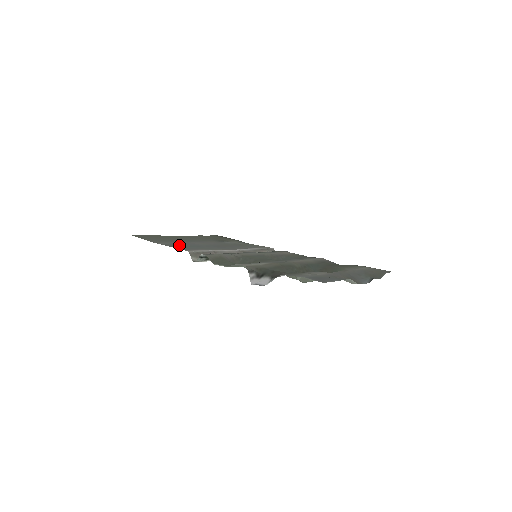
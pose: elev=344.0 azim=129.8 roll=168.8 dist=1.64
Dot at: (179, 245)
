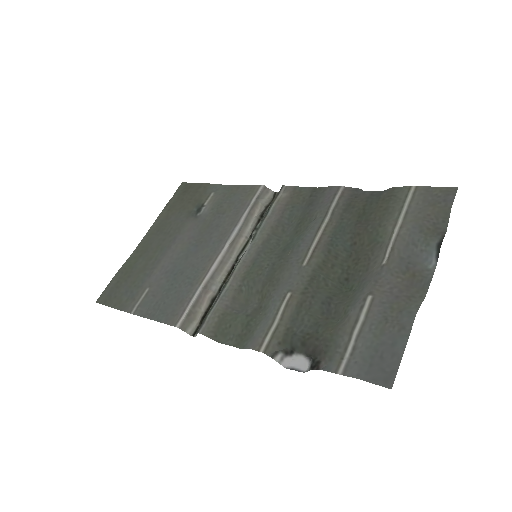
Dot at: (158, 300)
